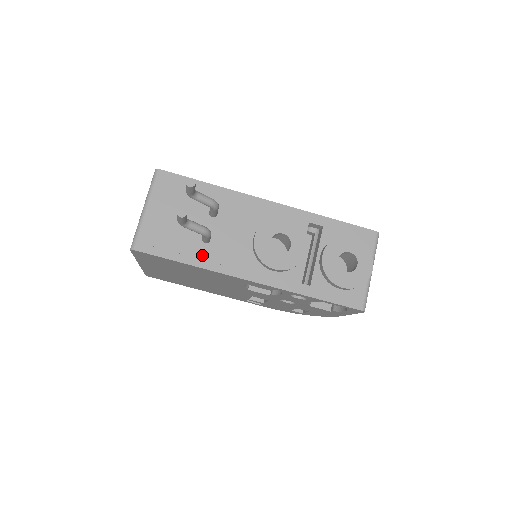
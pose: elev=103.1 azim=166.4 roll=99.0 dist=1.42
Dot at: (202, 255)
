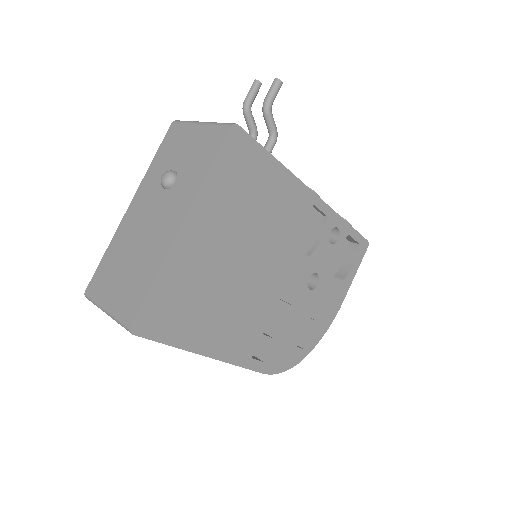
Dot at: occluded
